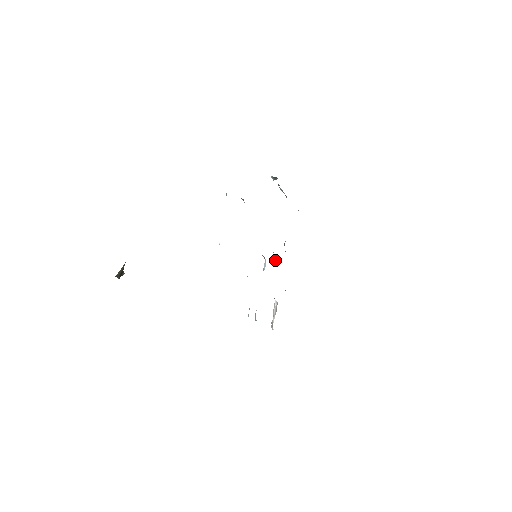
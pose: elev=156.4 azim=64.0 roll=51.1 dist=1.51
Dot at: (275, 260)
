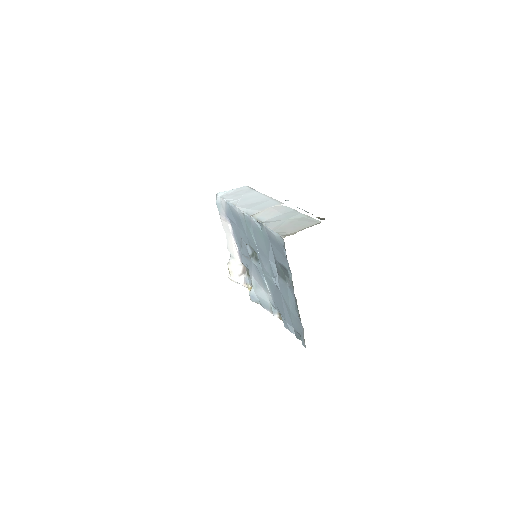
Dot at: (231, 226)
